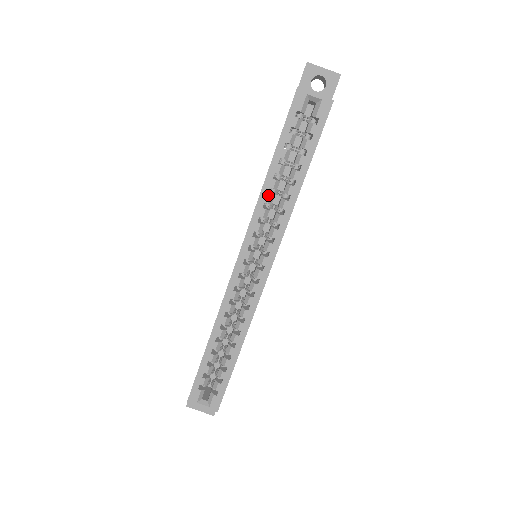
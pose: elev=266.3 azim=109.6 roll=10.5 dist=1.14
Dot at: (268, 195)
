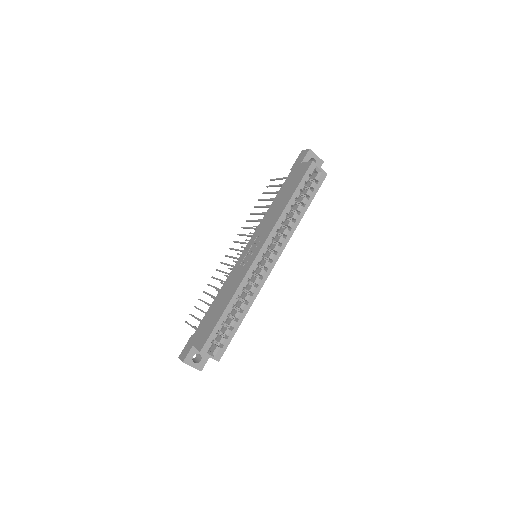
Dot at: (285, 217)
